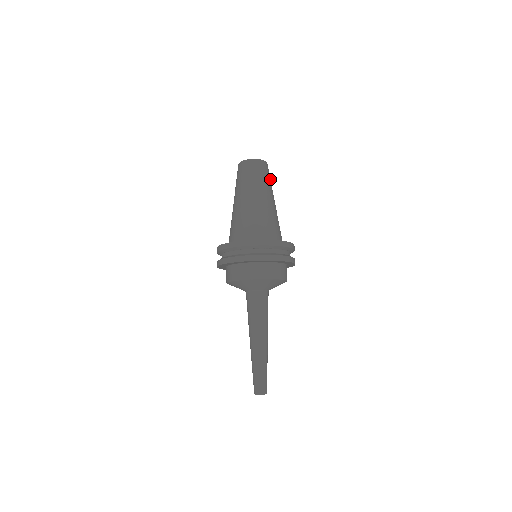
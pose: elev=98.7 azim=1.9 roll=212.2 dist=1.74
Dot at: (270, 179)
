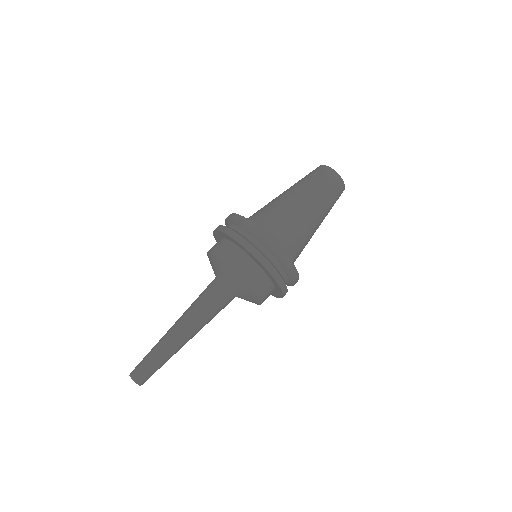
Dot at: (331, 194)
